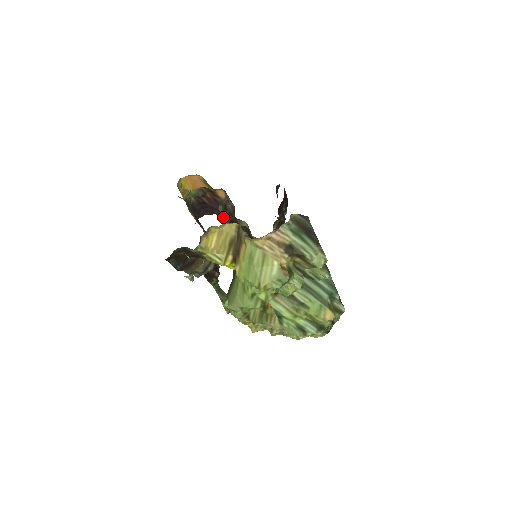
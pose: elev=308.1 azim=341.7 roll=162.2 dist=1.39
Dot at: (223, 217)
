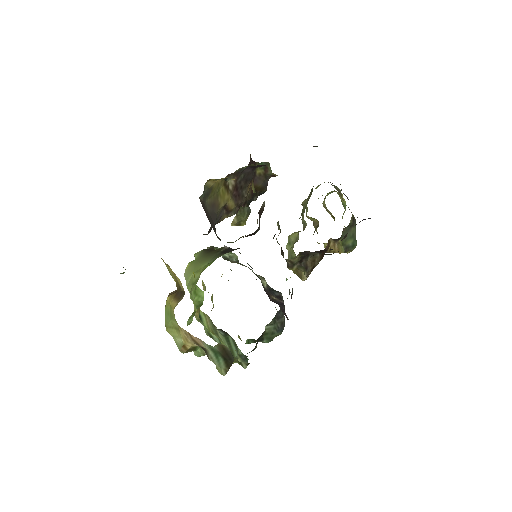
Dot at: occluded
